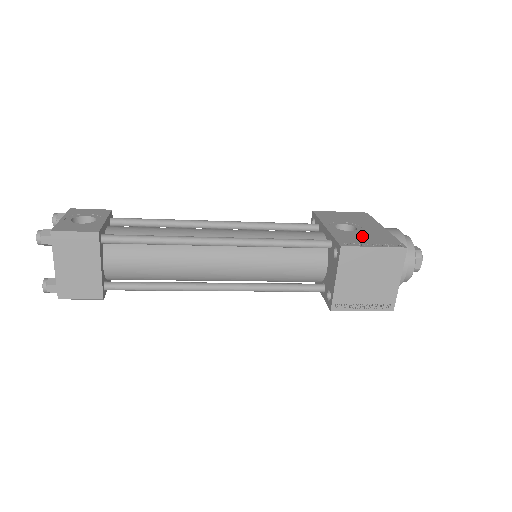
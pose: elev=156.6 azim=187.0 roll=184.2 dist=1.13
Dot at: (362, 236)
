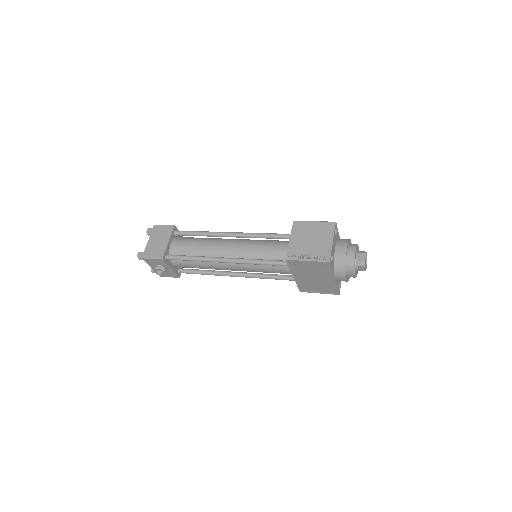
Dot at: occluded
